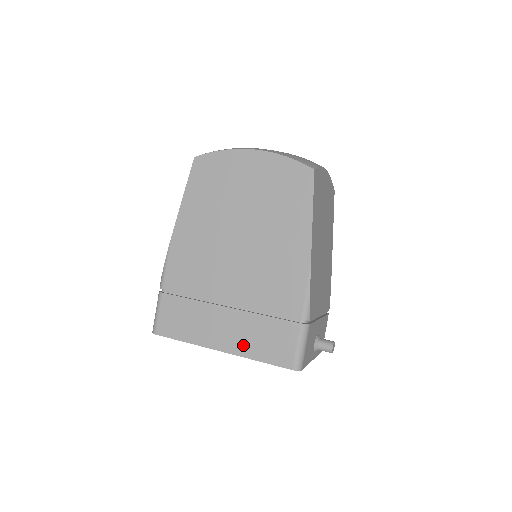
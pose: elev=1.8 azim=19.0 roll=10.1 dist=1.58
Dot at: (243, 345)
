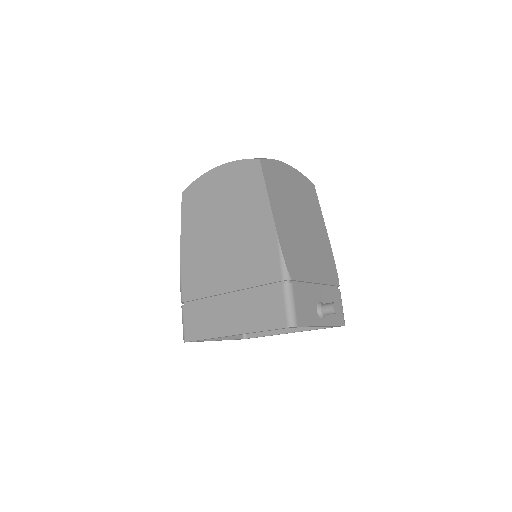
Dot at: (246, 322)
